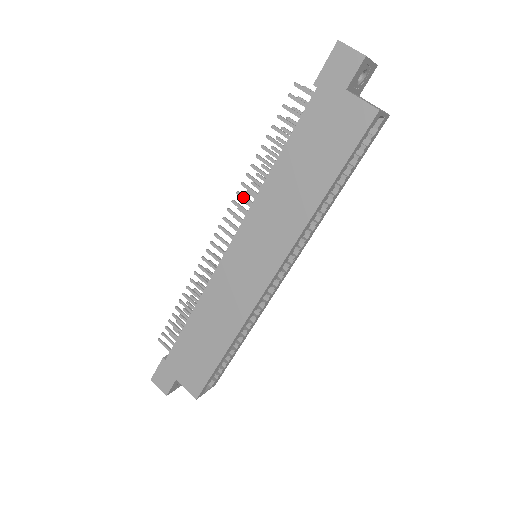
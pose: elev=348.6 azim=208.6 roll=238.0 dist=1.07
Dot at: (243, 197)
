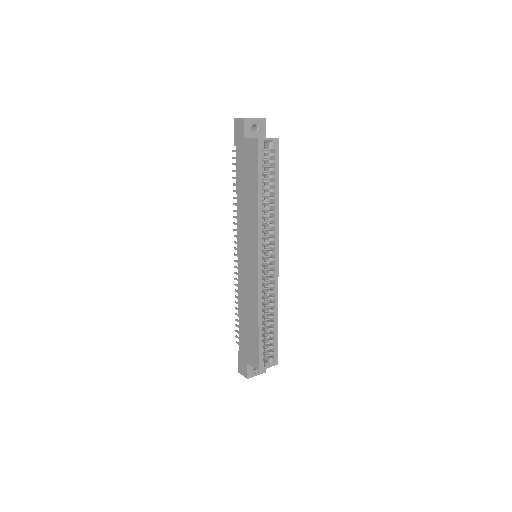
Dot at: (236, 224)
